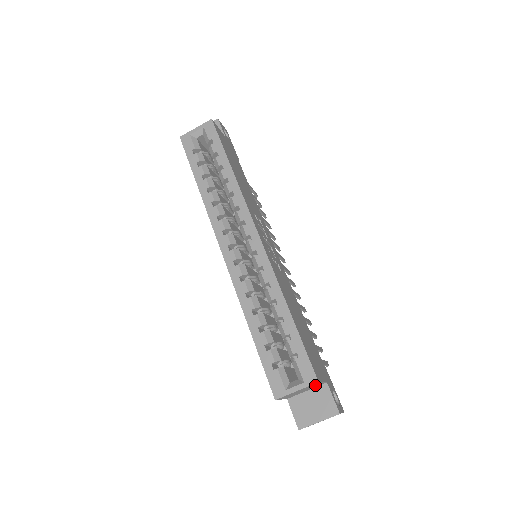
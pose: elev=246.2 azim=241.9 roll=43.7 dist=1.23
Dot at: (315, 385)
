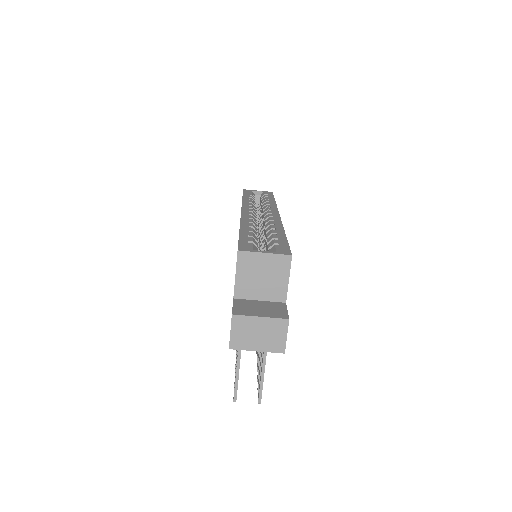
Dot at: (279, 279)
